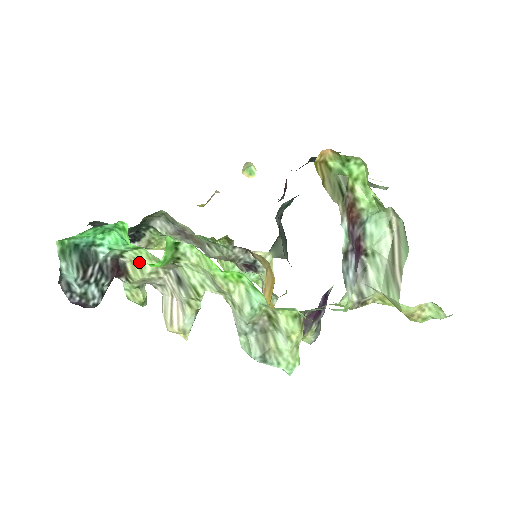
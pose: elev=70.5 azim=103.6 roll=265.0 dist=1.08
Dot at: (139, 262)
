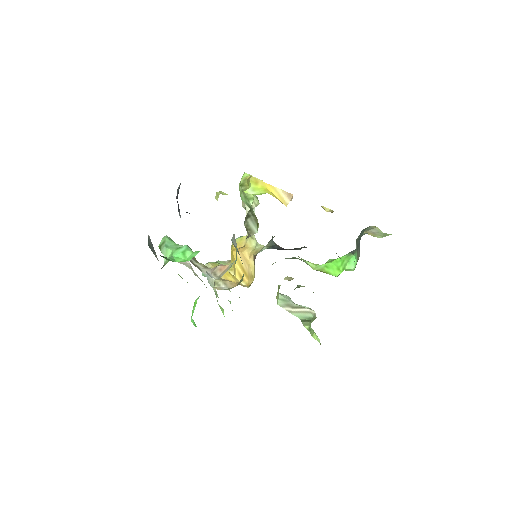
Dot at: (187, 282)
